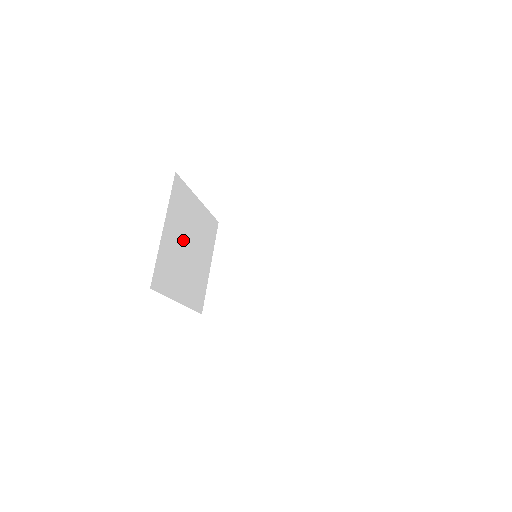
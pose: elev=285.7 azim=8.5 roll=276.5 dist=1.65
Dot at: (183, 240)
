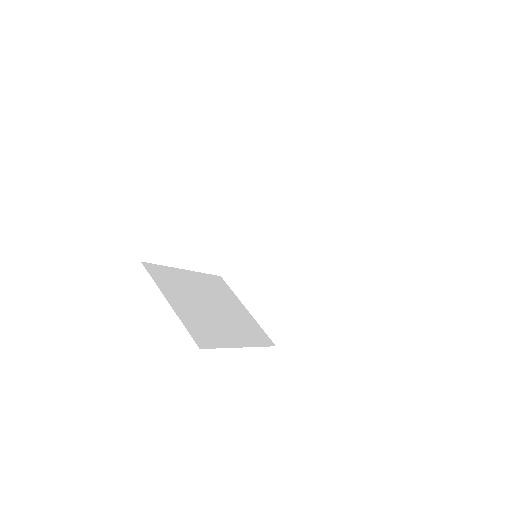
Dot at: (198, 302)
